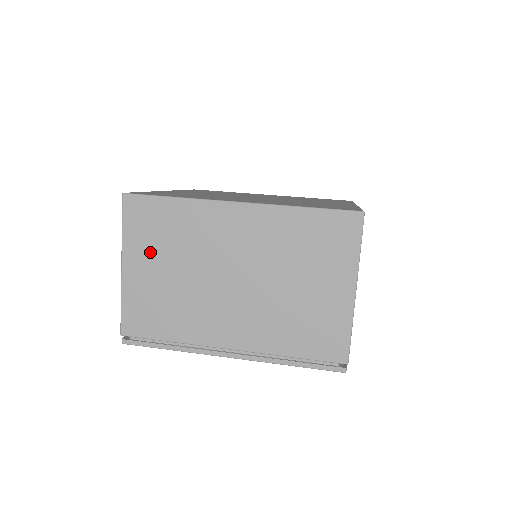
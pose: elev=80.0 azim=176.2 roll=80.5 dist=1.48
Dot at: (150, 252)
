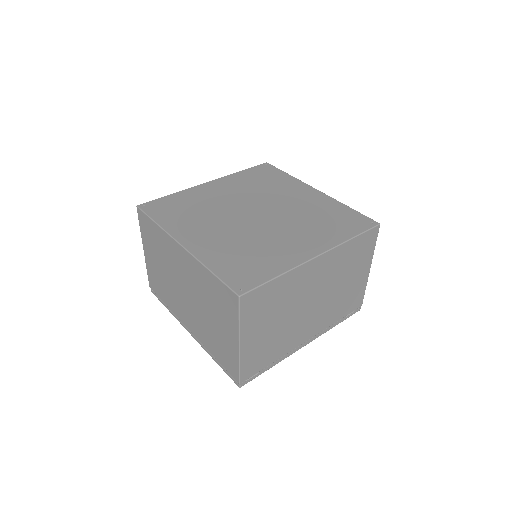
Dot at: (260, 322)
